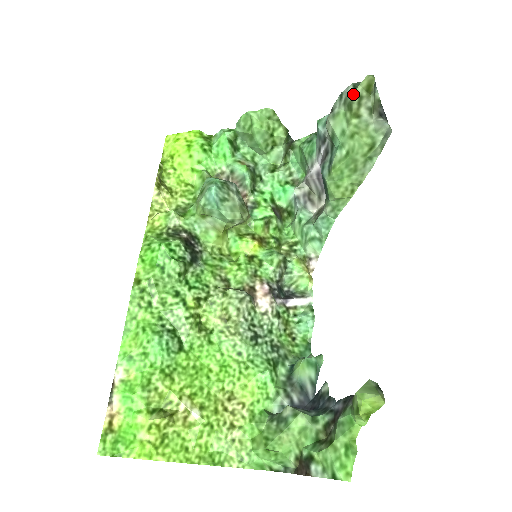
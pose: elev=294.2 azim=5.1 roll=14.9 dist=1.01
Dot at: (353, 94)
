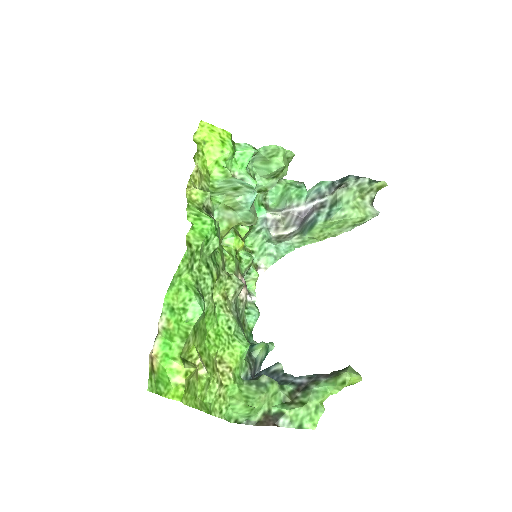
Dot at: (369, 185)
